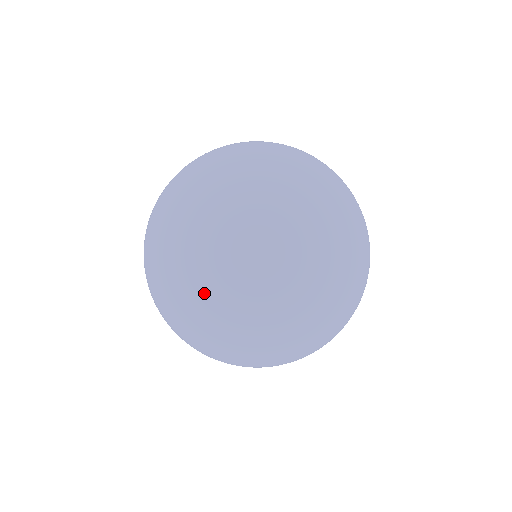
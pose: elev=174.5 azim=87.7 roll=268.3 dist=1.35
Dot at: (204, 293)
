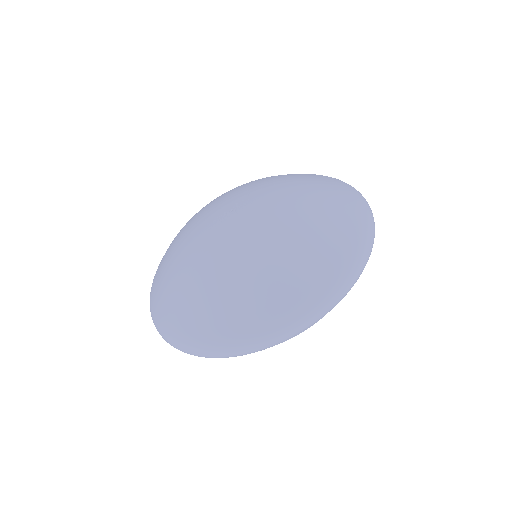
Dot at: (181, 240)
